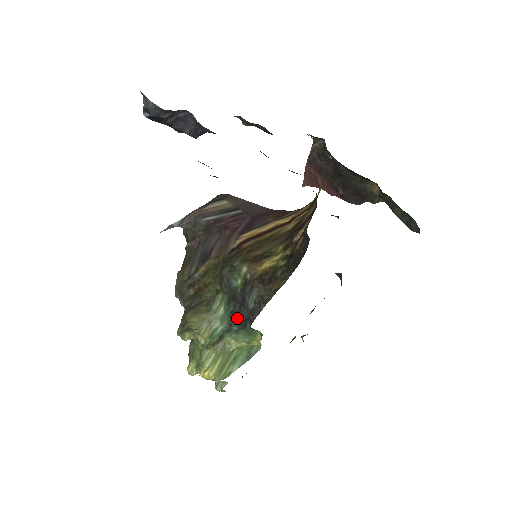
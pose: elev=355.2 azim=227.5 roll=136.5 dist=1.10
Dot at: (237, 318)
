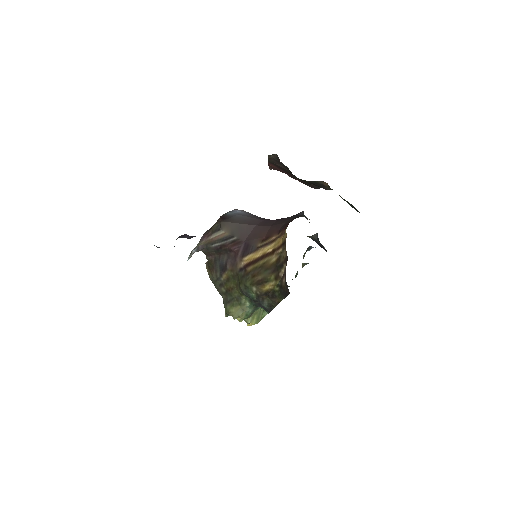
Dot at: occluded
